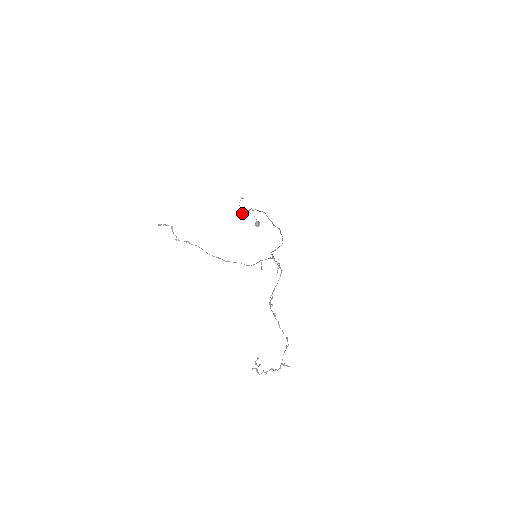
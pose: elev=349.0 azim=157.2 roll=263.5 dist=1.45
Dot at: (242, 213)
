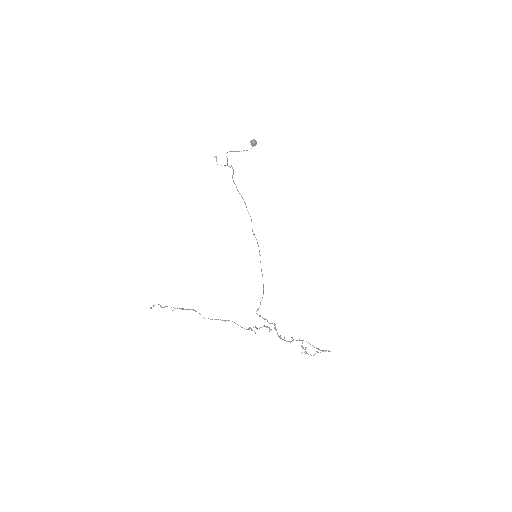
Dot at: occluded
